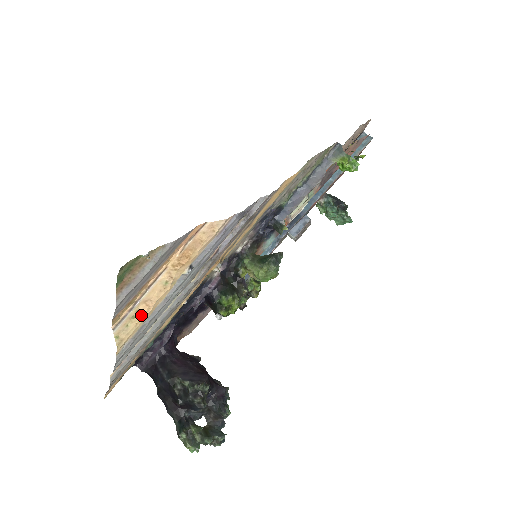
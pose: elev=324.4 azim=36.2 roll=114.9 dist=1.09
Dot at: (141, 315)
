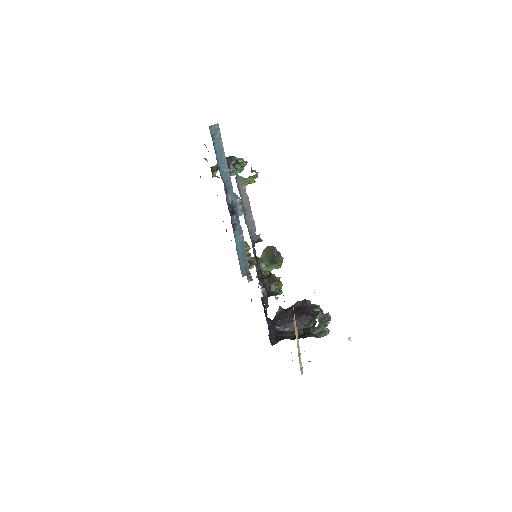
Dot at: occluded
